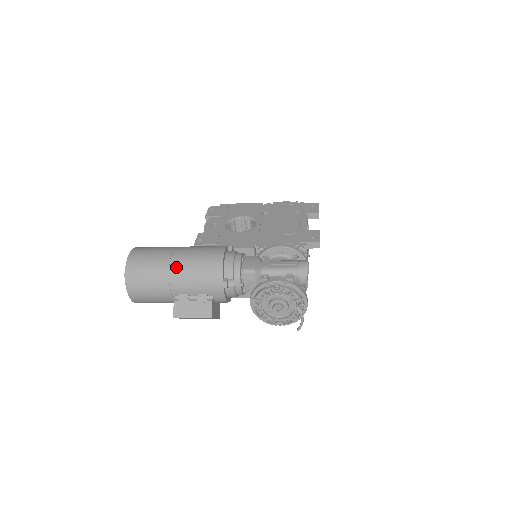
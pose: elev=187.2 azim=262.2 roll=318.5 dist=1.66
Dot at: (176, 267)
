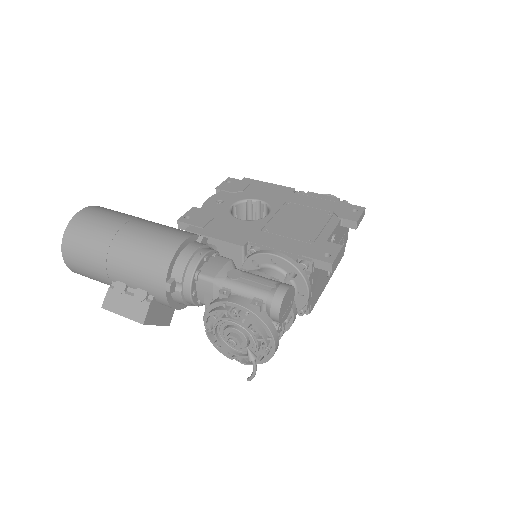
Dot at: (118, 245)
